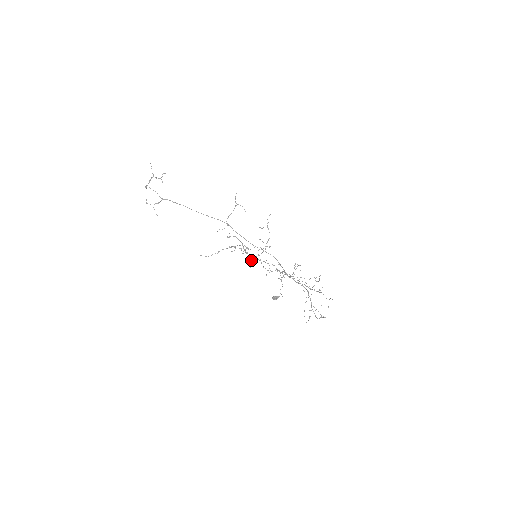
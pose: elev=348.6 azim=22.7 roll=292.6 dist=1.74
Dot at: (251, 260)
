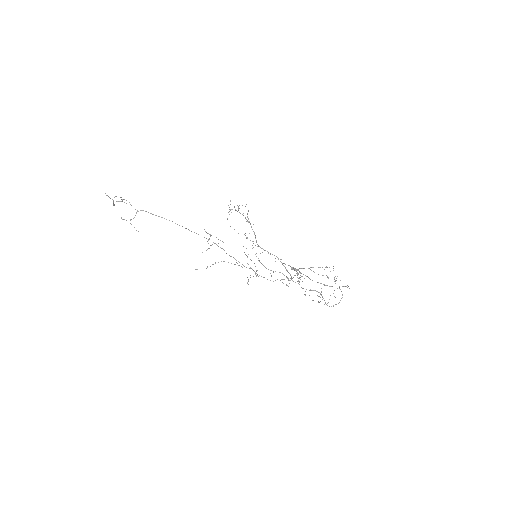
Dot at: occluded
